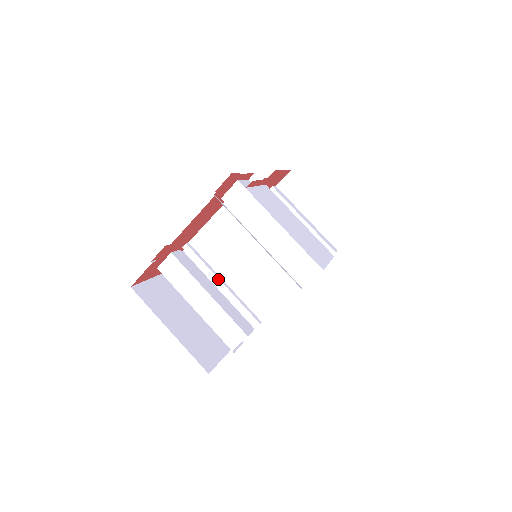
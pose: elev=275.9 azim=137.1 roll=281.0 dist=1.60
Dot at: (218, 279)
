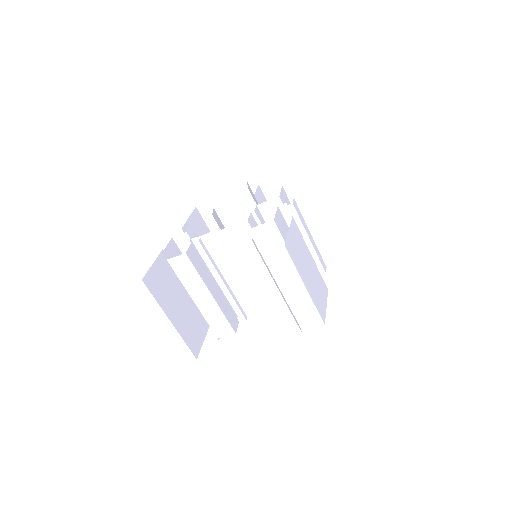
Dot at: (220, 278)
